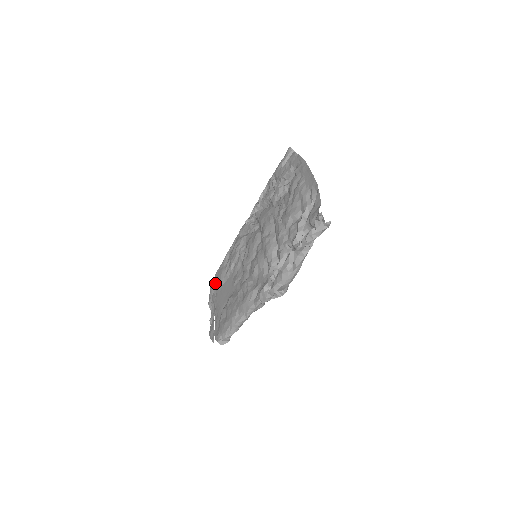
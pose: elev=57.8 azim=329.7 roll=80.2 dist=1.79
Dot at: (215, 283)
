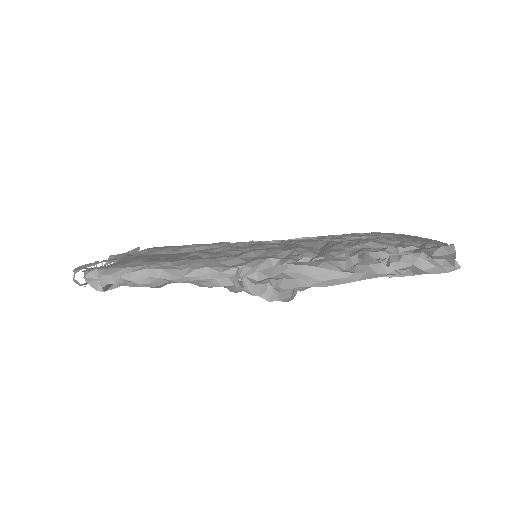
Dot at: (148, 249)
